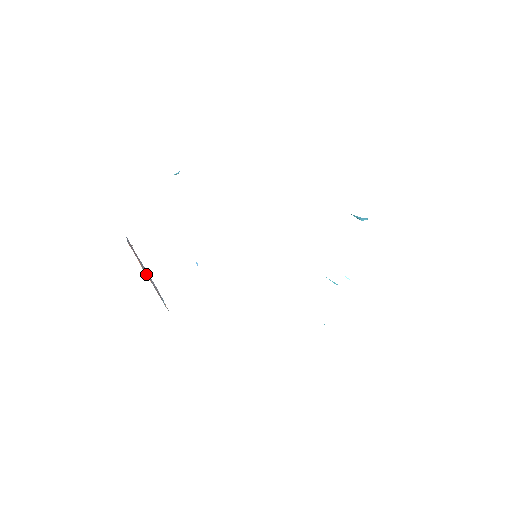
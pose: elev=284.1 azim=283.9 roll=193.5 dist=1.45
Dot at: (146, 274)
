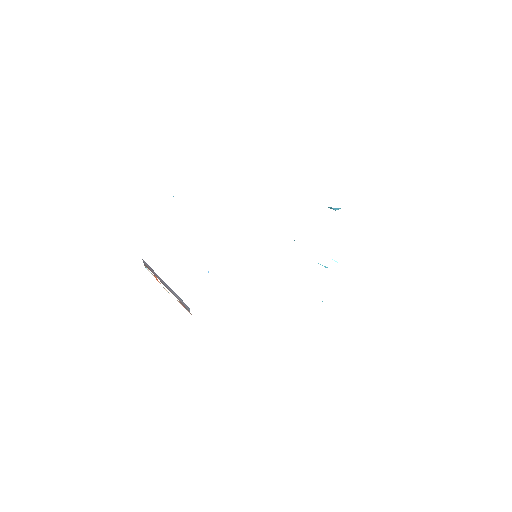
Dot at: (167, 288)
